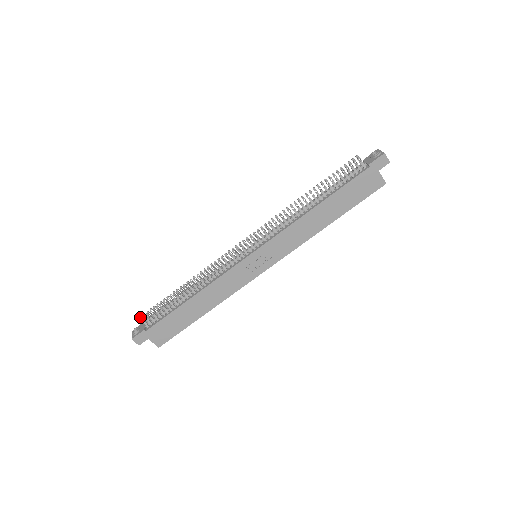
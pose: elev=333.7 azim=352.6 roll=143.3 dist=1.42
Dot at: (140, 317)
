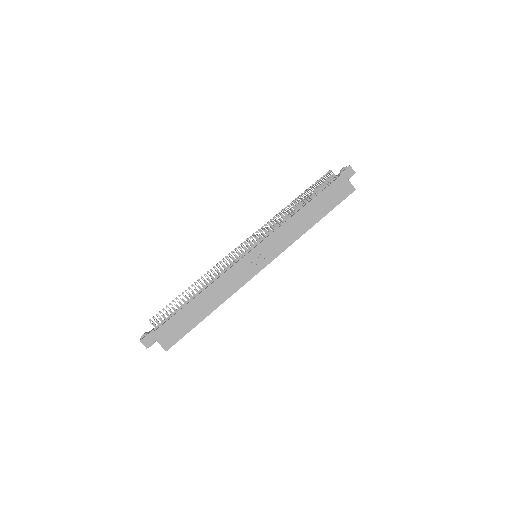
Dot at: (149, 320)
